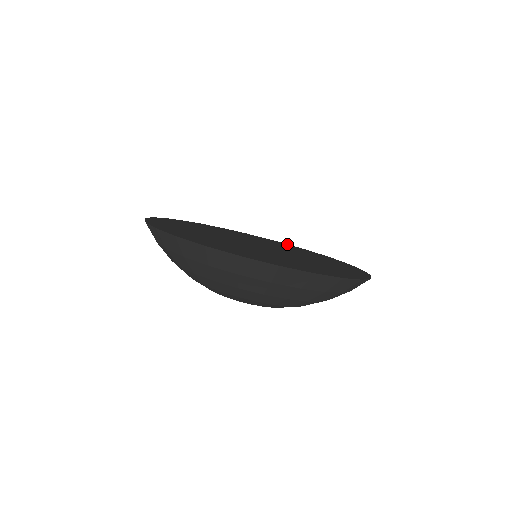
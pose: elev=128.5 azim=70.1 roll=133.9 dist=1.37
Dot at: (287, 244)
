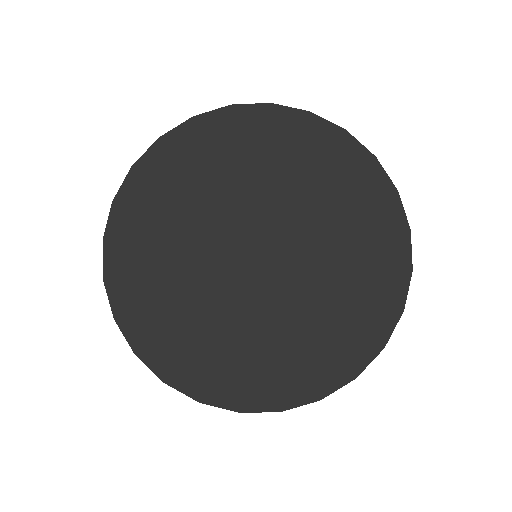
Dot at: (302, 115)
